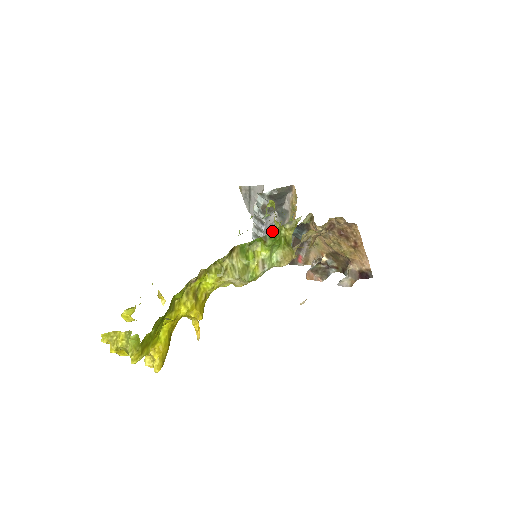
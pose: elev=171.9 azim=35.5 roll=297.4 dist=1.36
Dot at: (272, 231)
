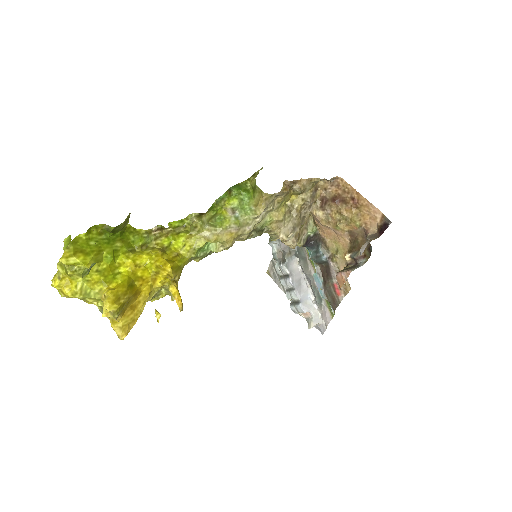
Dot at: (236, 184)
